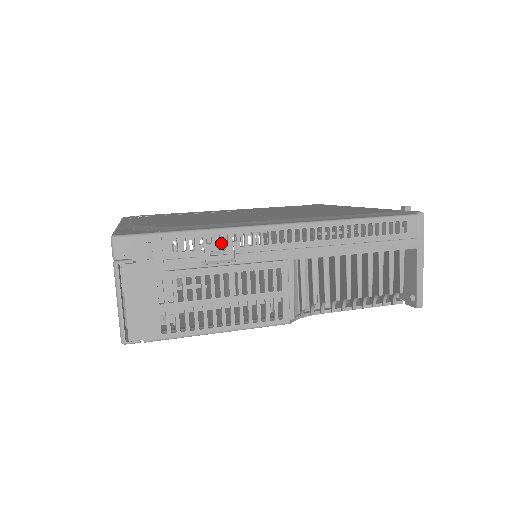
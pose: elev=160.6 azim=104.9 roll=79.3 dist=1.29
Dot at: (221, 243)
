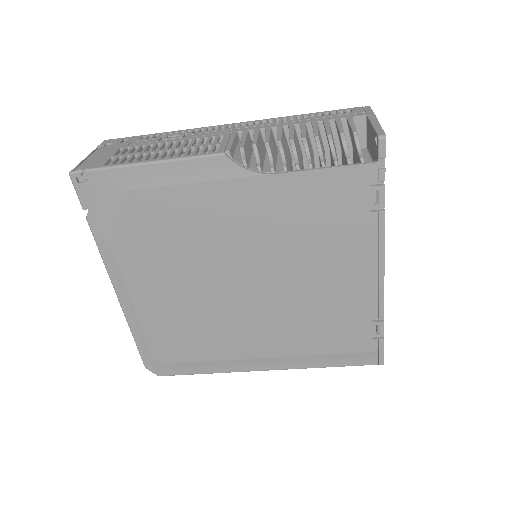
Dot at: (178, 134)
